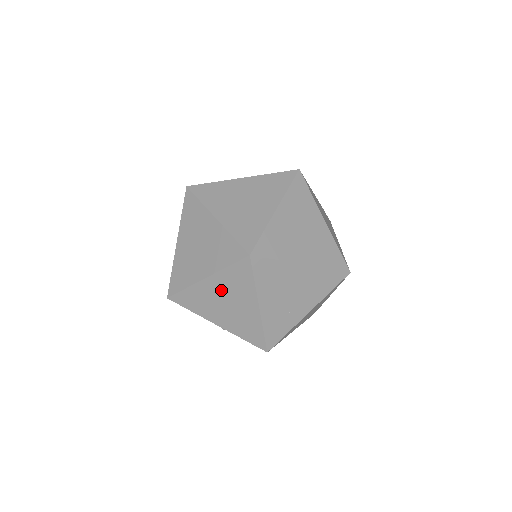
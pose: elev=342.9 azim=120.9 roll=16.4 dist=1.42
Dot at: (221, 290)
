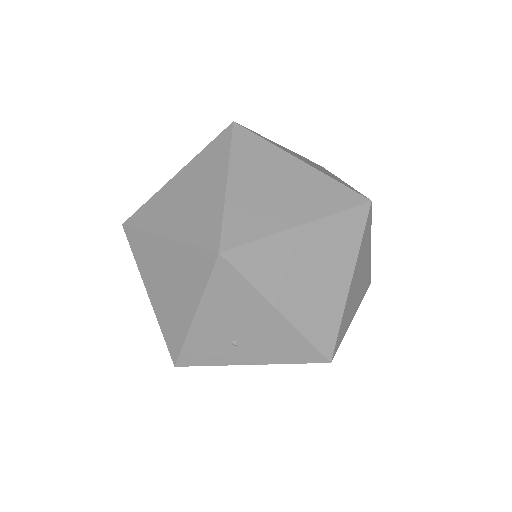
Dot at: (314, 248)
